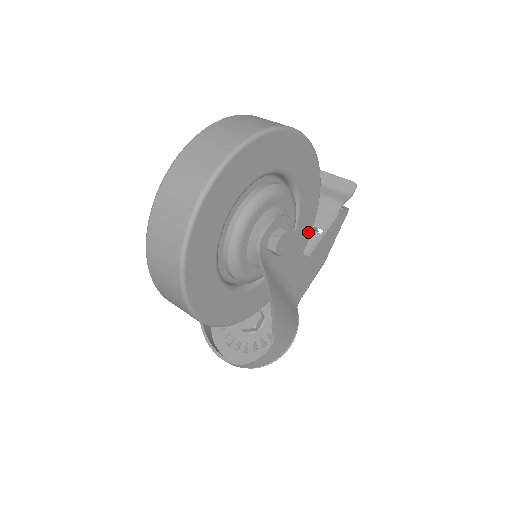
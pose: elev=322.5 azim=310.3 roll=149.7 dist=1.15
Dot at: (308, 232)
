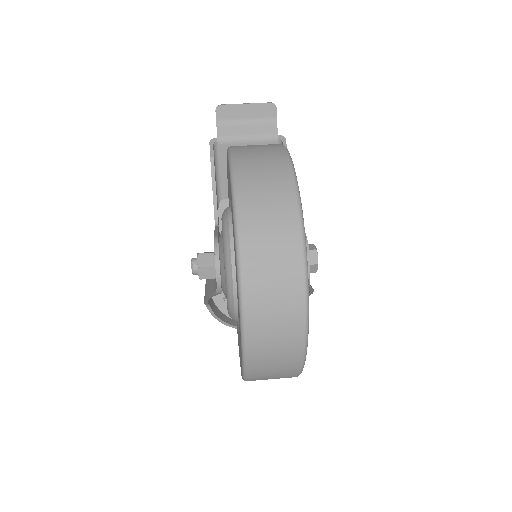
Dot at: occluded
